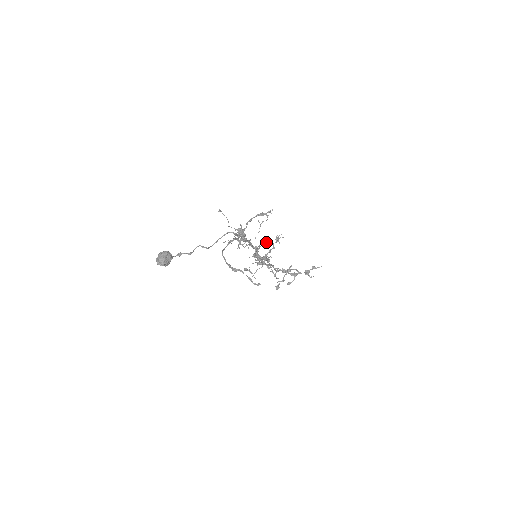
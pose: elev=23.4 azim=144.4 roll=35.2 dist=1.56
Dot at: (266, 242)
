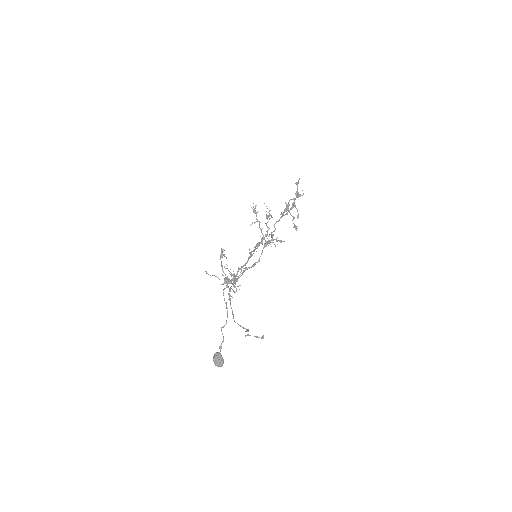
Dot at: occluded
